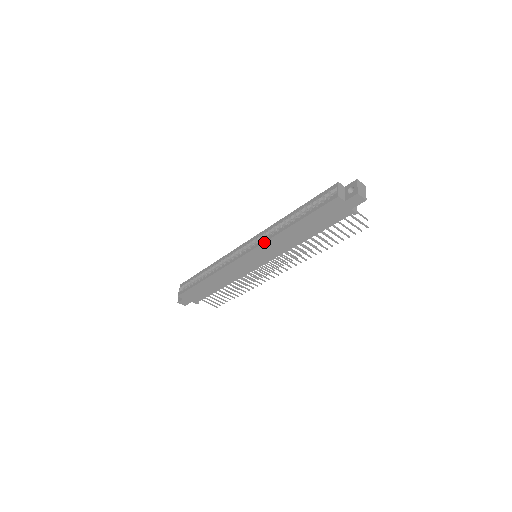
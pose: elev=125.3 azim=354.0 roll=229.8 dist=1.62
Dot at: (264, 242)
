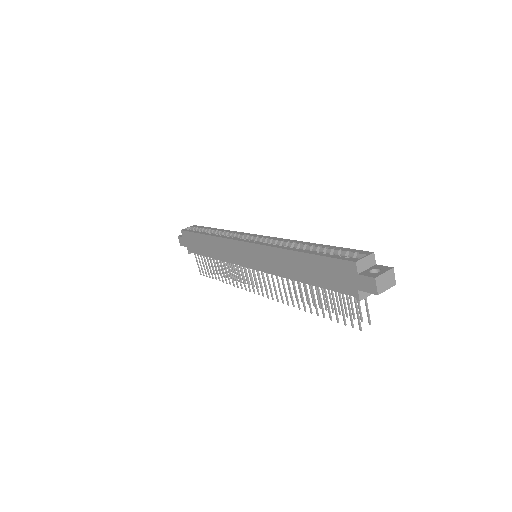
Dot at: (266, 245)
